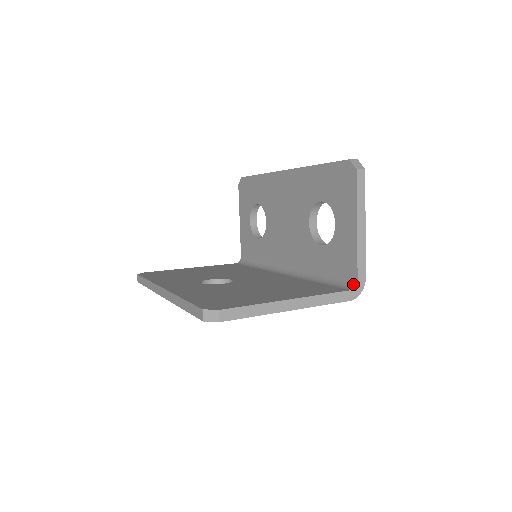
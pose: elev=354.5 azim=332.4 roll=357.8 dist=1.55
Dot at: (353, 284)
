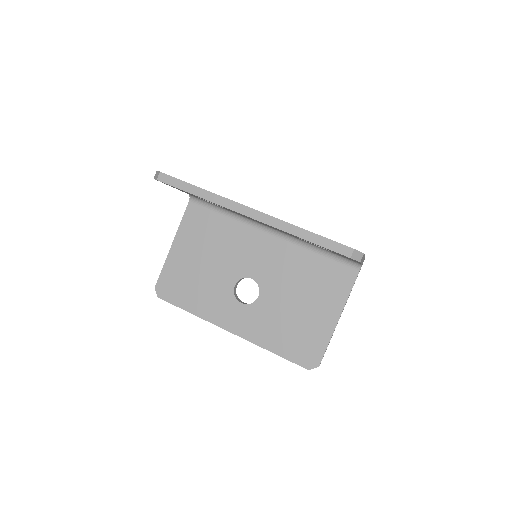
Dot at: (359, 265)
